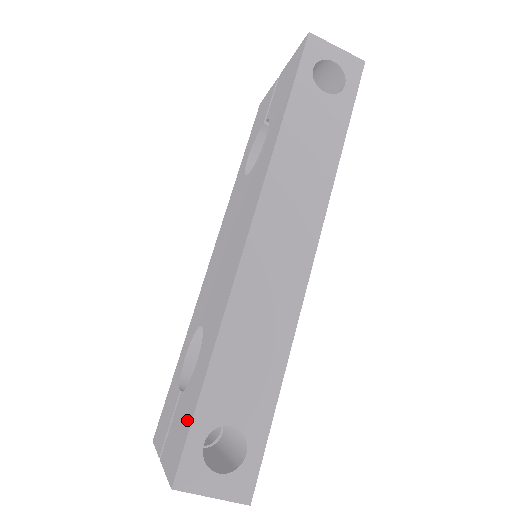
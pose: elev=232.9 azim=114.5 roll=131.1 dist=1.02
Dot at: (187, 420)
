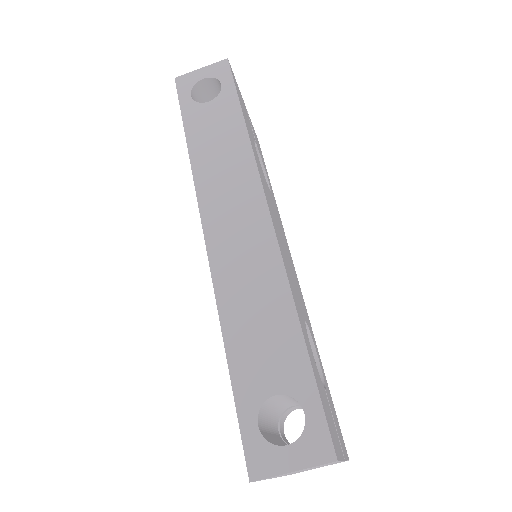
Dot at: occluded
